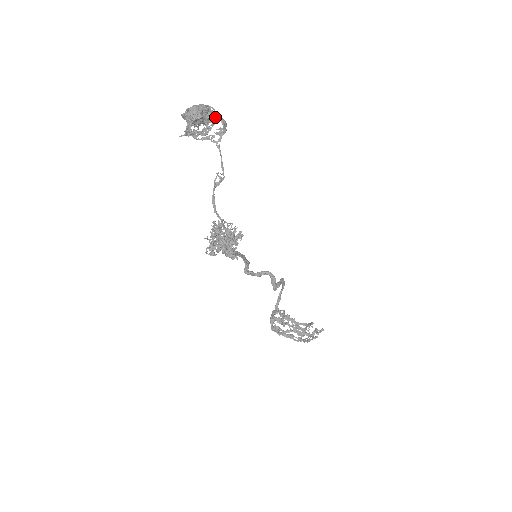
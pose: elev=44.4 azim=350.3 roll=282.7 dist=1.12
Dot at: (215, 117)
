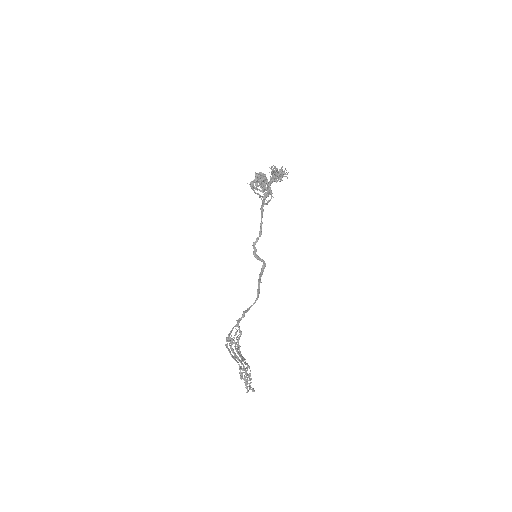
Dot at: occluded
